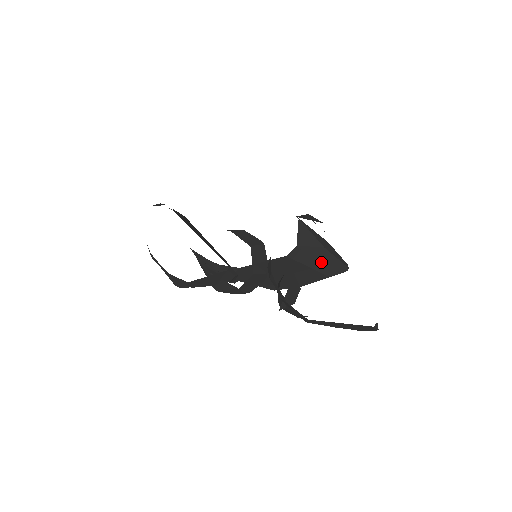
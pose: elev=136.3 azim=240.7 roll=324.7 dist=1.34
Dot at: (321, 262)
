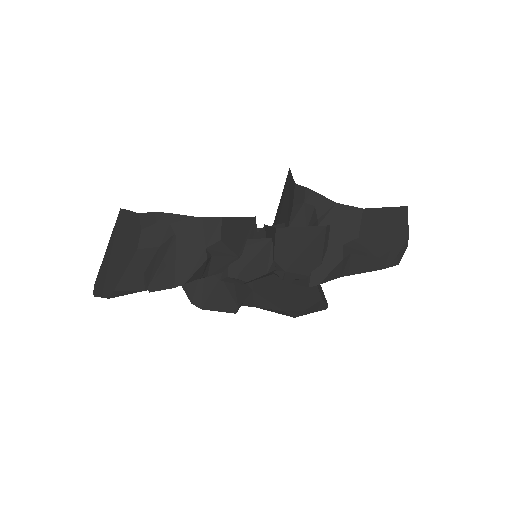
Dot at: occluded
